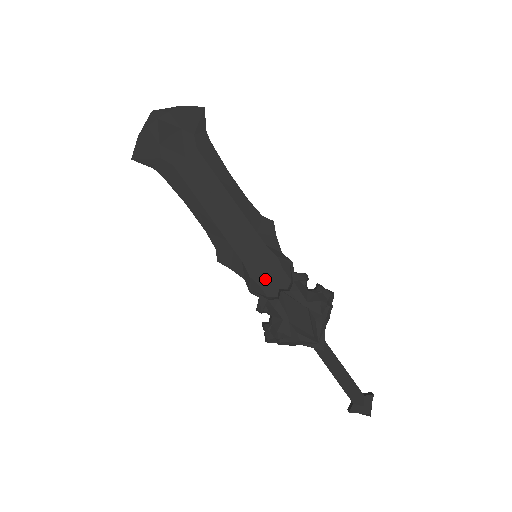
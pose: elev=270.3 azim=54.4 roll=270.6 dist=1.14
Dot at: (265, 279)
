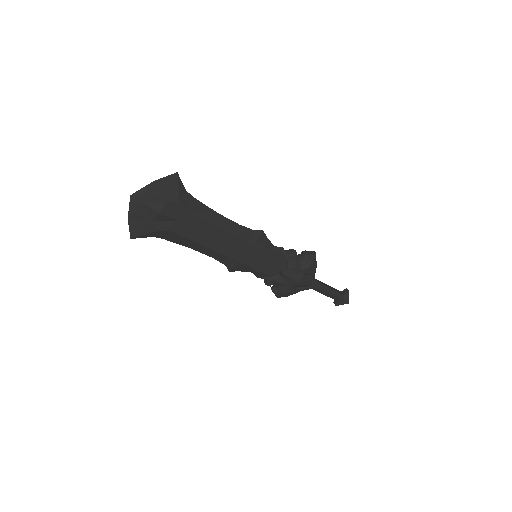
Dot at: (268, 269)
